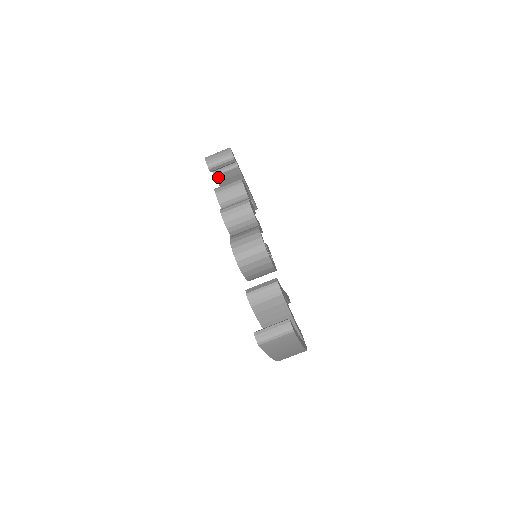
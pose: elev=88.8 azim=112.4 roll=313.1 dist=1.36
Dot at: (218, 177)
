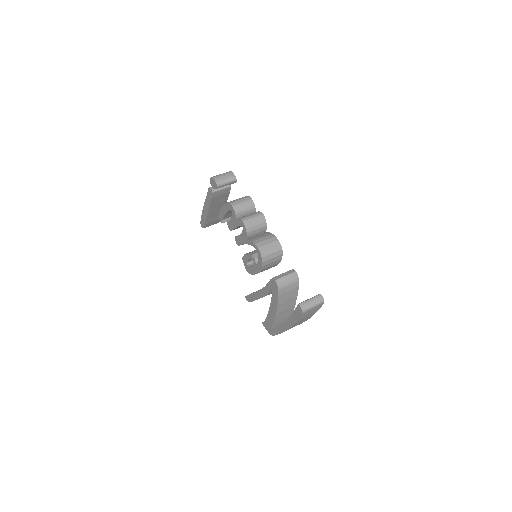
Dot at: (214, 194)
